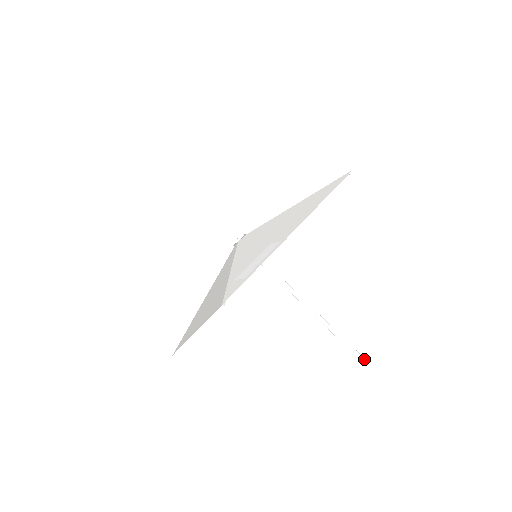
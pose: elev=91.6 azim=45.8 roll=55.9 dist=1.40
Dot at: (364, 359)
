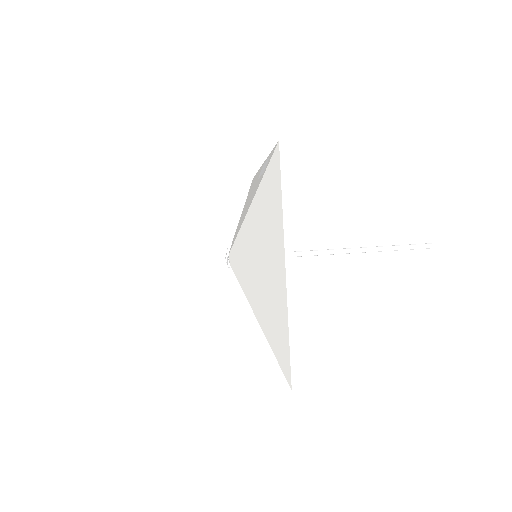
Dot at: (427, 243)
